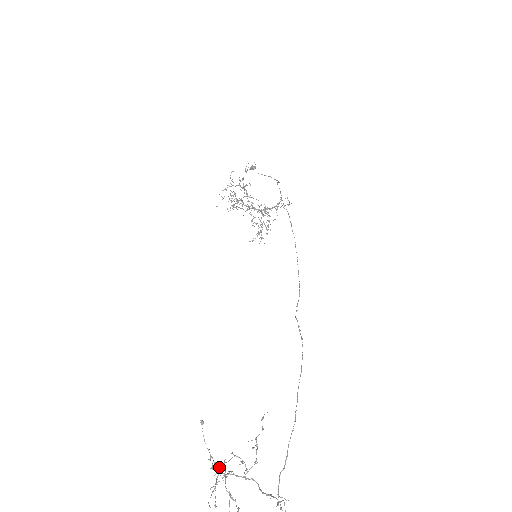
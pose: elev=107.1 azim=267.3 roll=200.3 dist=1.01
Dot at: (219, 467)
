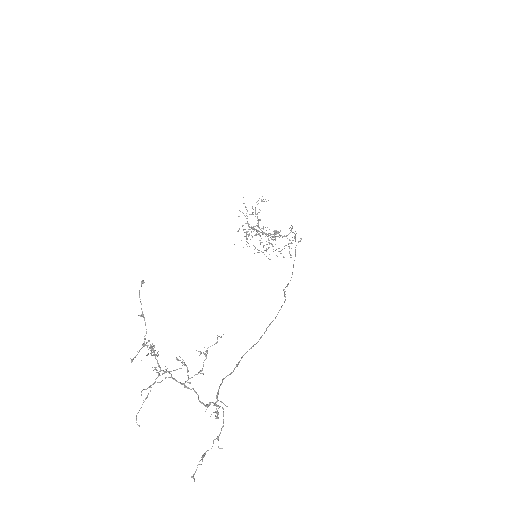
Dot at: (154, 351)
